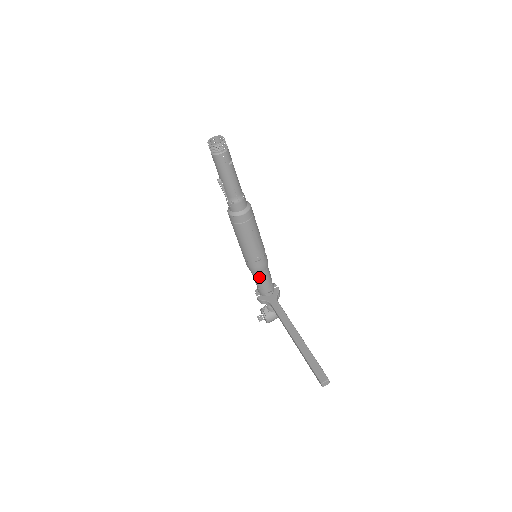
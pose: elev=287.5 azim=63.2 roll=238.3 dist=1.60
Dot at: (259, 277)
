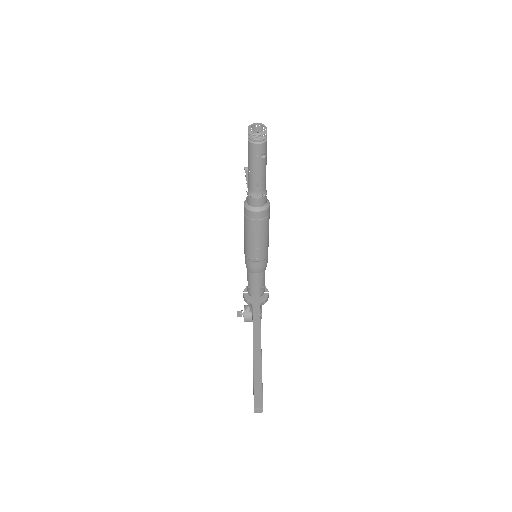
Dot at: (252, 277)
